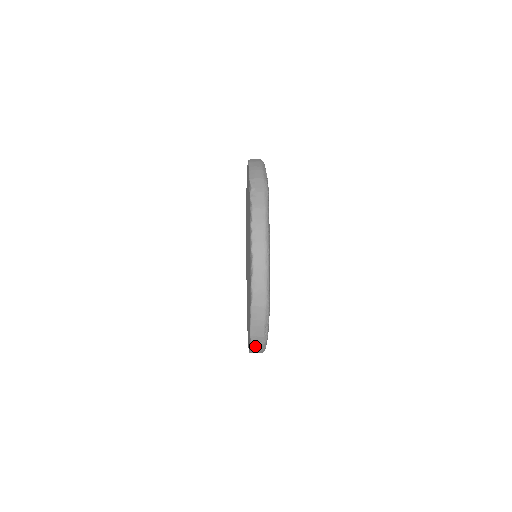
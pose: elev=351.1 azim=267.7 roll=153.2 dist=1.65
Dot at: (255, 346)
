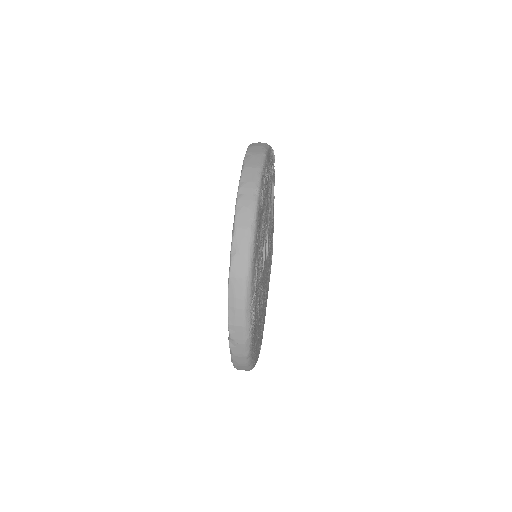
Dot at: occluded
